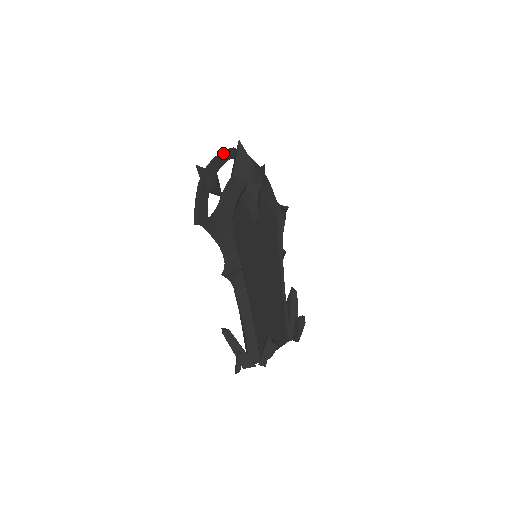
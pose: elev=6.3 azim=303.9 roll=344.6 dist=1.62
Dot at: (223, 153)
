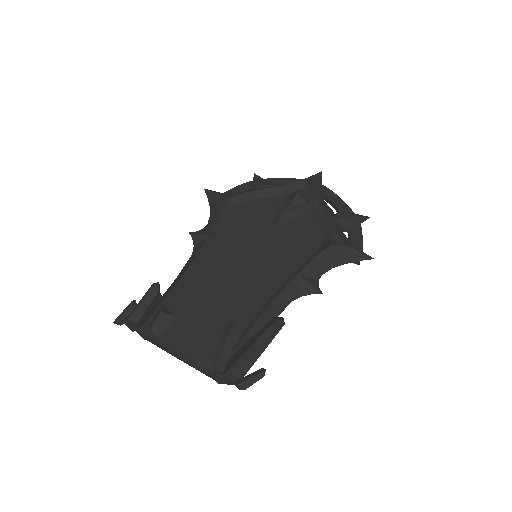
Dot at: (297, 179)
